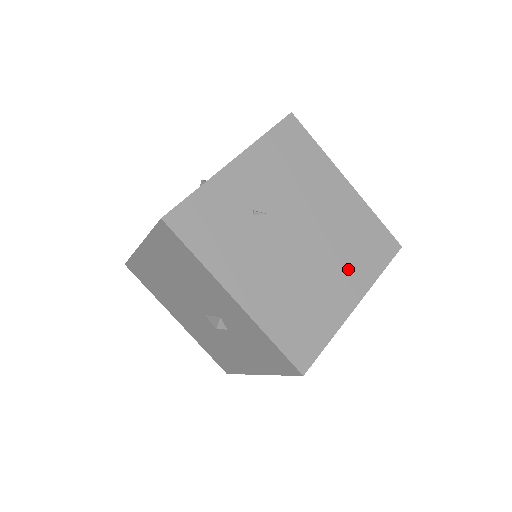
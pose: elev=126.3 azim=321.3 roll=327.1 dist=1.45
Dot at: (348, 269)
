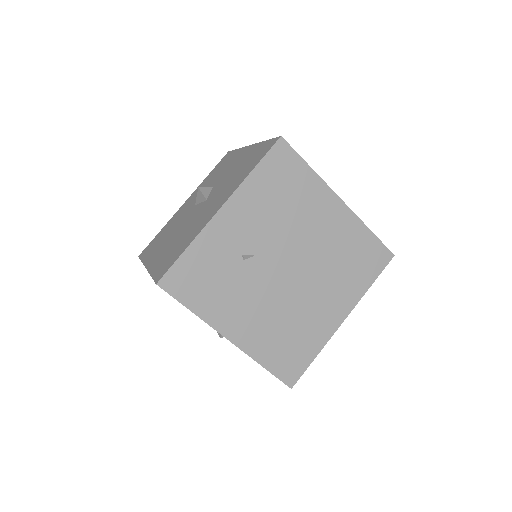
Dot at: (337, 290)
